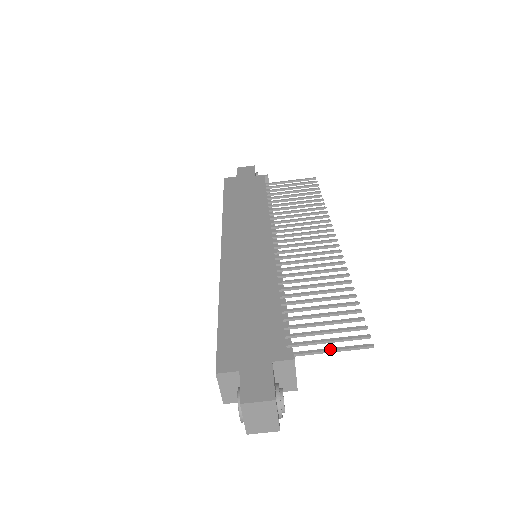
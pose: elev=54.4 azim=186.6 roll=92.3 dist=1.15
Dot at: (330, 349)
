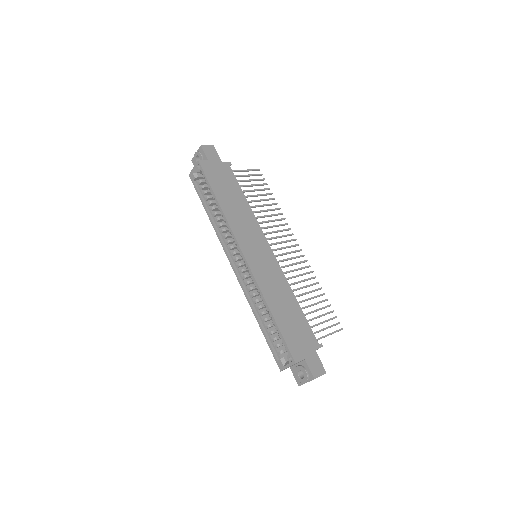
Dot at: (329, 334)
